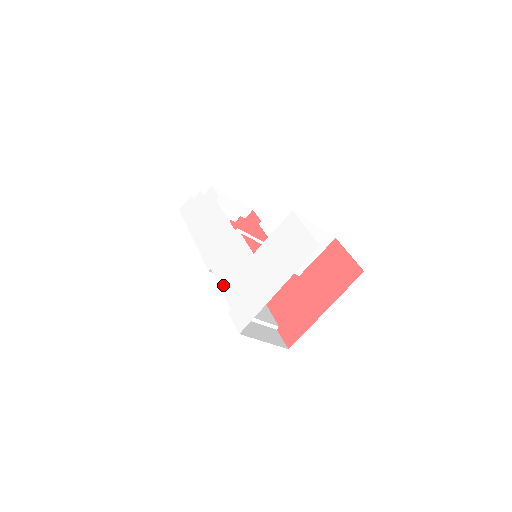
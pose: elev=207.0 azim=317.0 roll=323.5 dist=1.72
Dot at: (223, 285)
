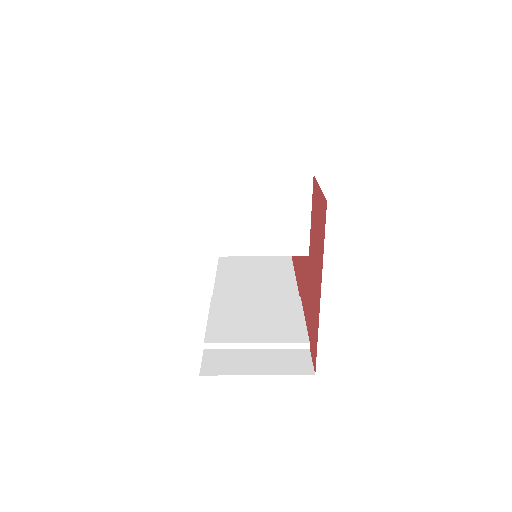
Dot at: occluded
